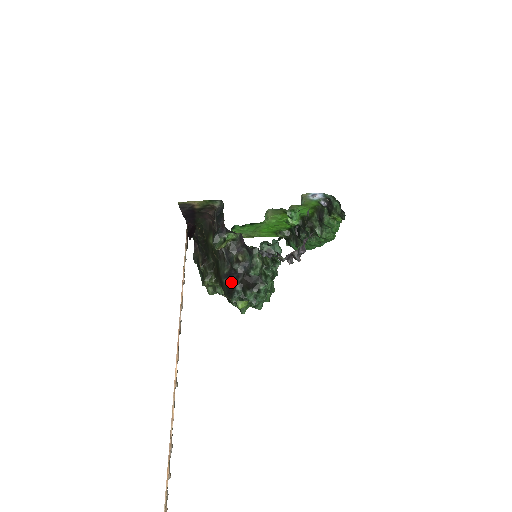
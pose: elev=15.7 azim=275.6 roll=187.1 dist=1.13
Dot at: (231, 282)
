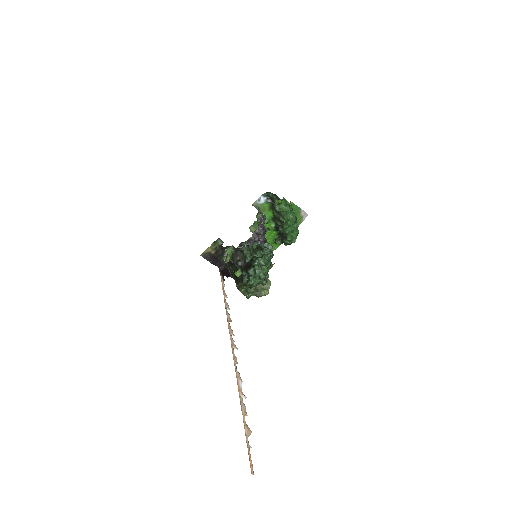
Dot at: occluded
